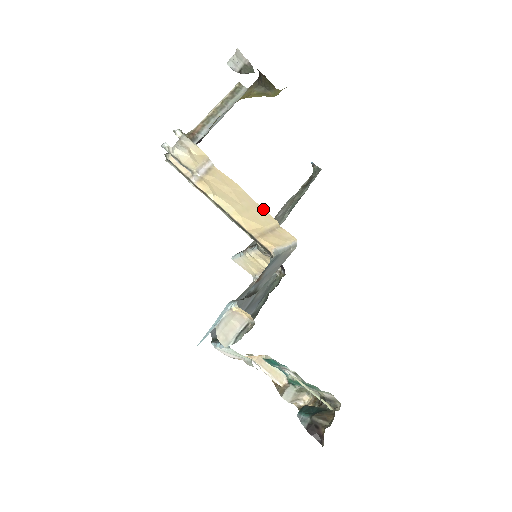
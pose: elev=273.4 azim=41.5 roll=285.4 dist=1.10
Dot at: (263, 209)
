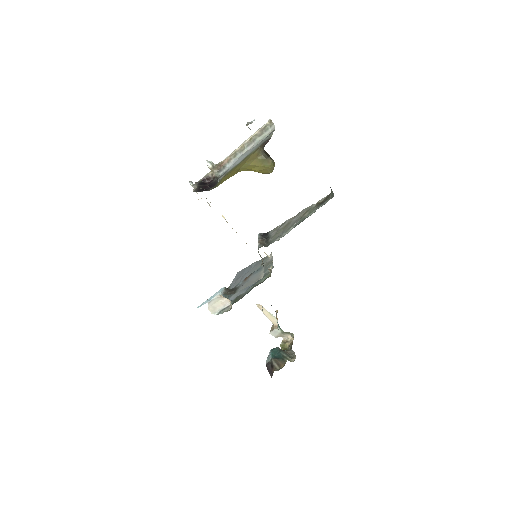
Dot at: occluded
